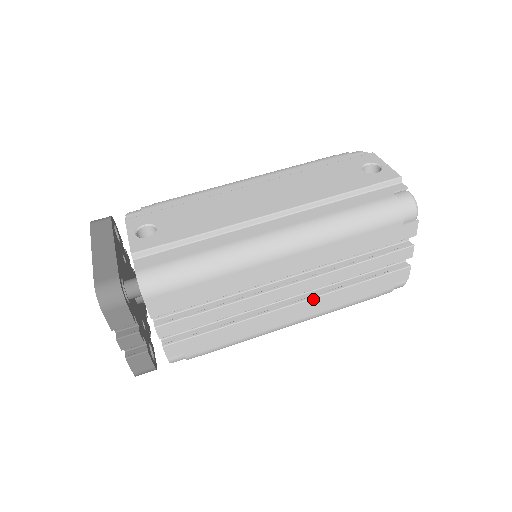
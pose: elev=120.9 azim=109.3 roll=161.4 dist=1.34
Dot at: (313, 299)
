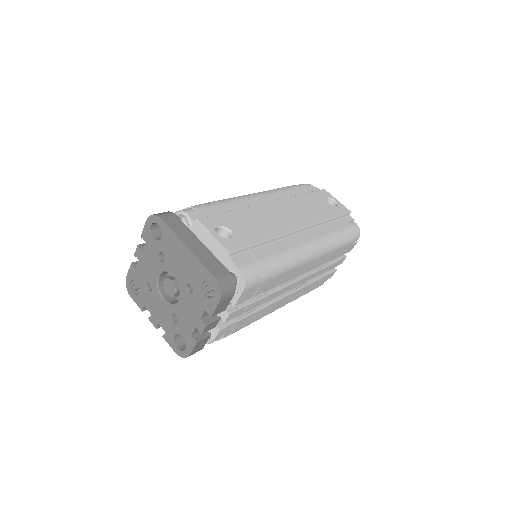
Dot at: (297, 291)
